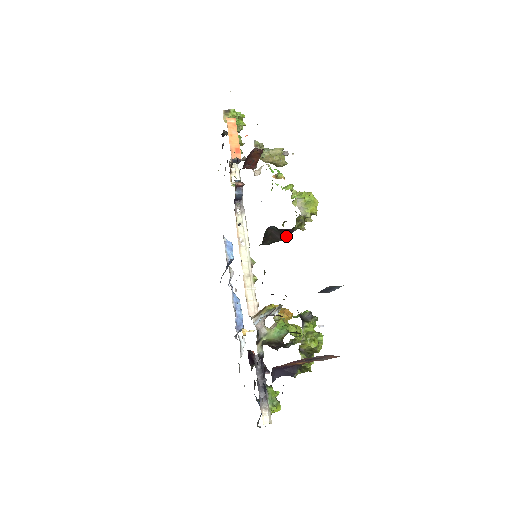
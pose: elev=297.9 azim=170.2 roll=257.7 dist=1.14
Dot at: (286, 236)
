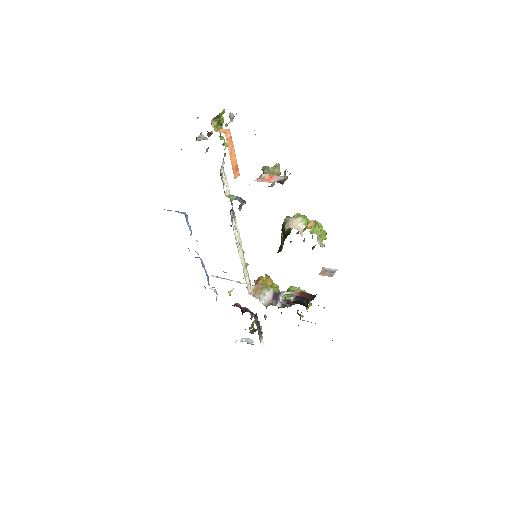
Dot at: occluded
